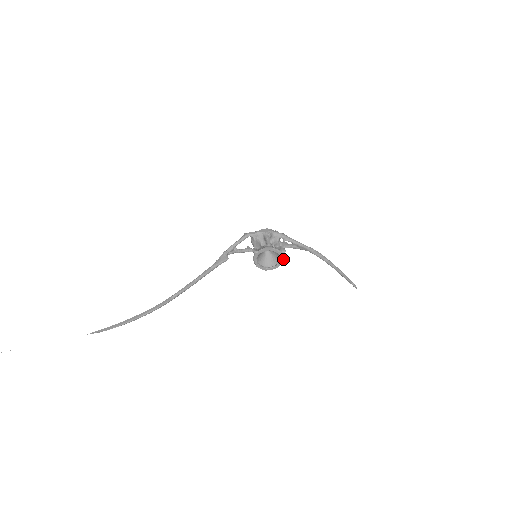
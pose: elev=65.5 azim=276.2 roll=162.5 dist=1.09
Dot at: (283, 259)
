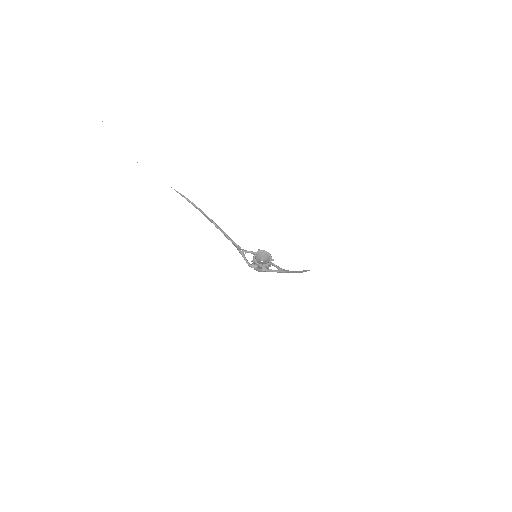
Dot at: (269, 265)
